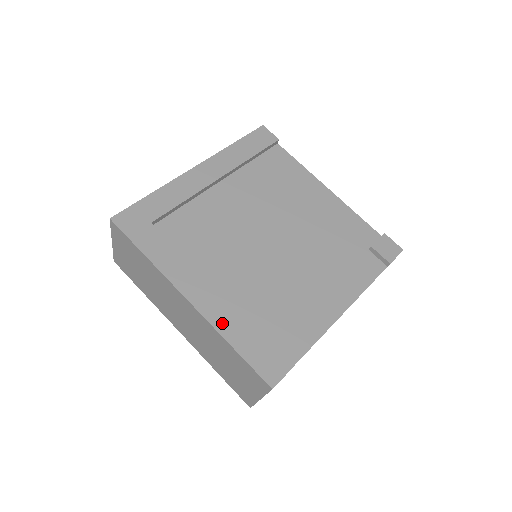
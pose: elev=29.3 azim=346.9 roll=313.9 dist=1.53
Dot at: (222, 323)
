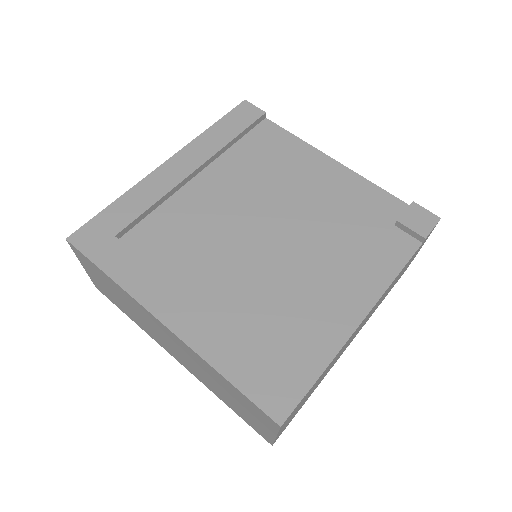
Dot at: (208, 347)
